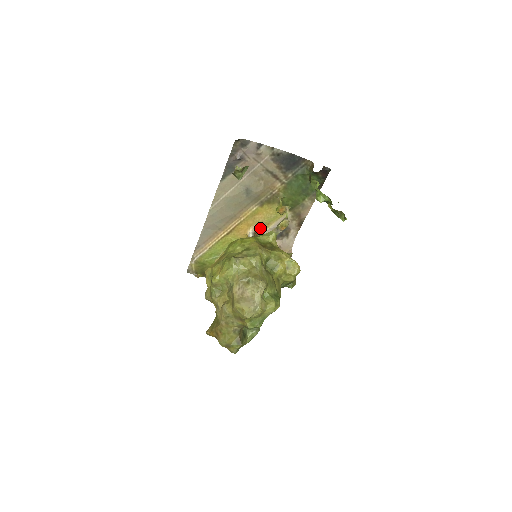
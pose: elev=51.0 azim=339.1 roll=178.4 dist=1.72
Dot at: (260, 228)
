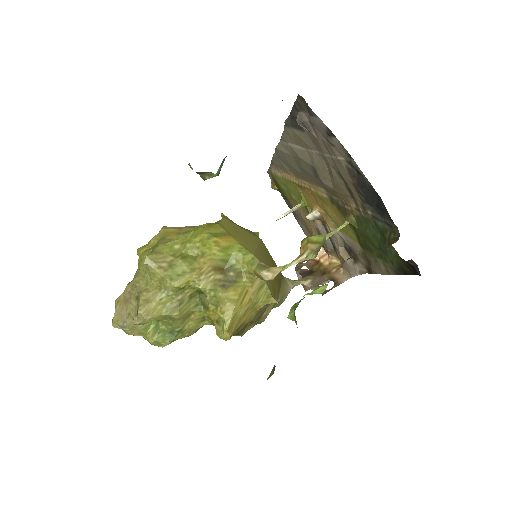
Dot at: (329, 219)
